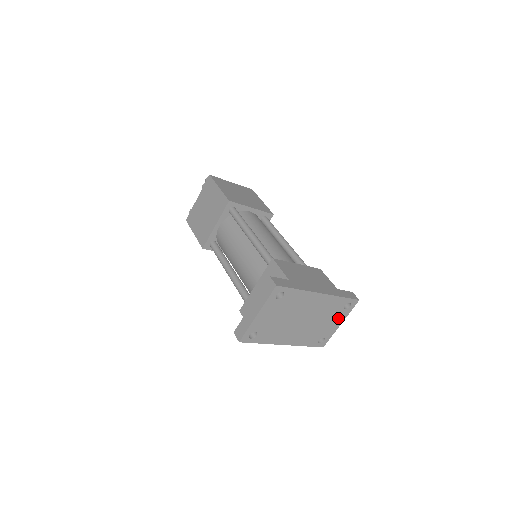
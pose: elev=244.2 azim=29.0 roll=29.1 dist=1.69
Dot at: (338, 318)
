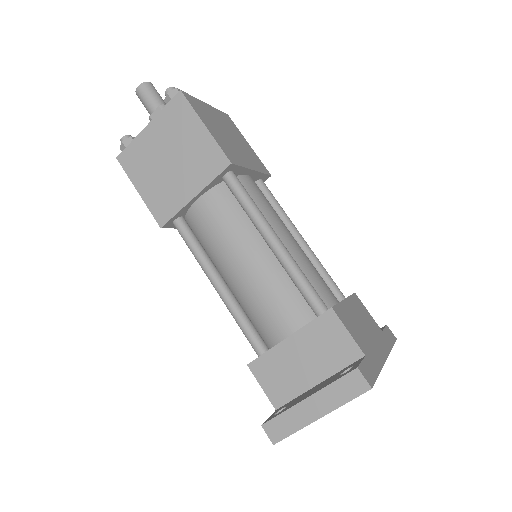
Dot at: occluded
